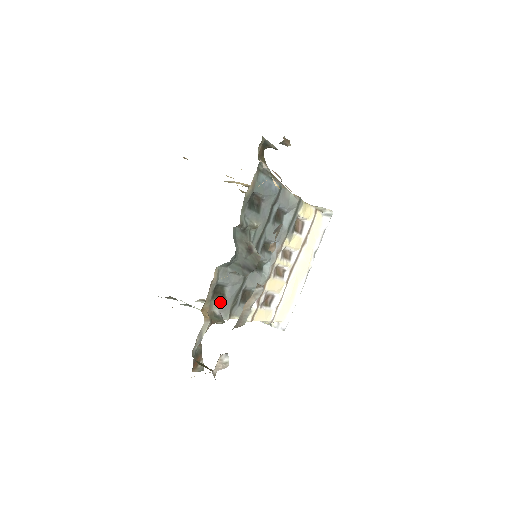
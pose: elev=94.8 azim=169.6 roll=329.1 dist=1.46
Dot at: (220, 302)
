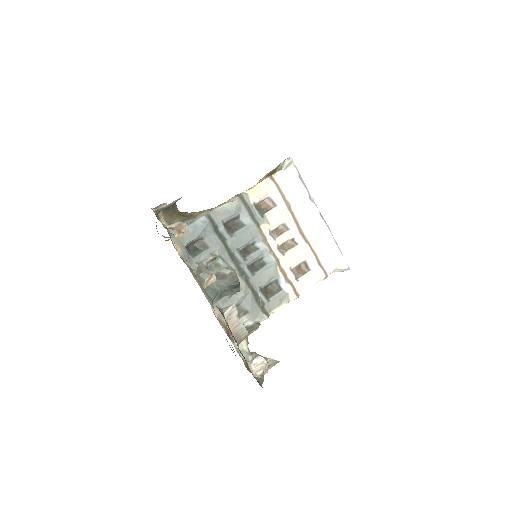
Dot at: (245, 316)
